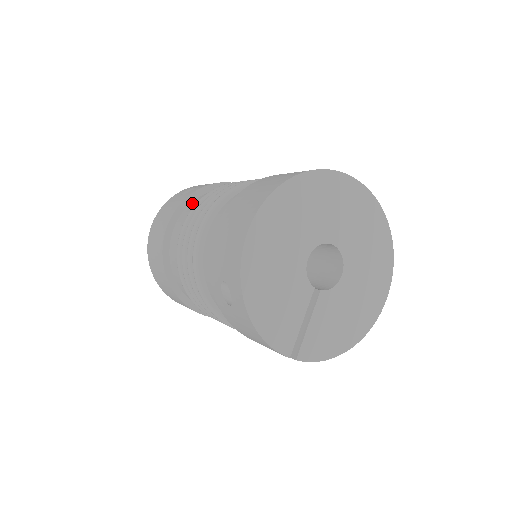
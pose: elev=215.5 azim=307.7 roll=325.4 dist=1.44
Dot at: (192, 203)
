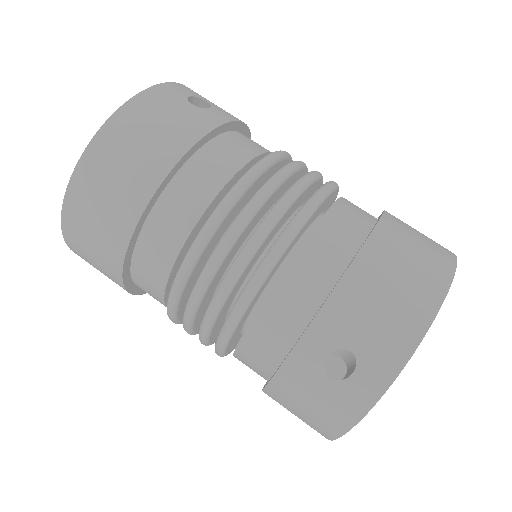
Dot at: (223, 140)
